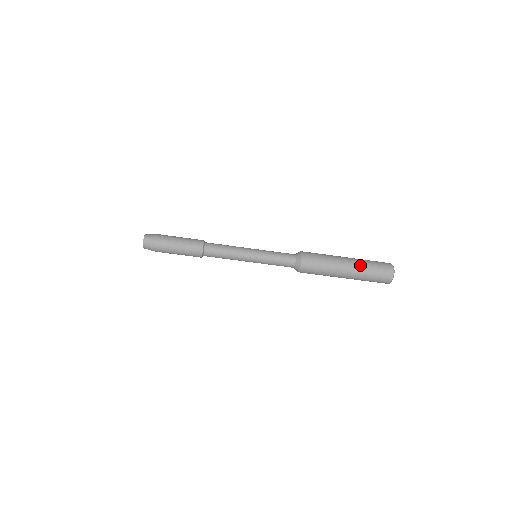
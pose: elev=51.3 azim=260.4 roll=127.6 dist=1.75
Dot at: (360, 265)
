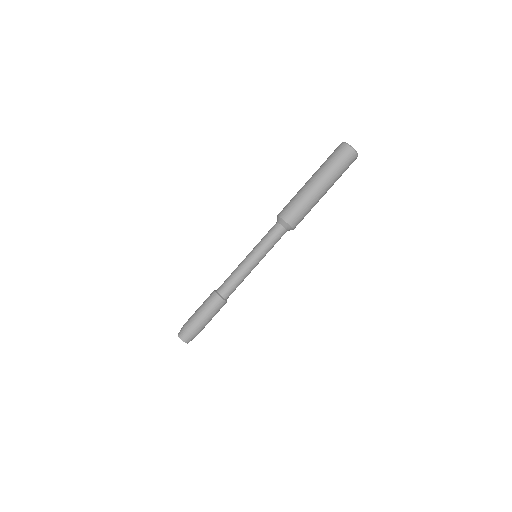
Dot at: occluded
